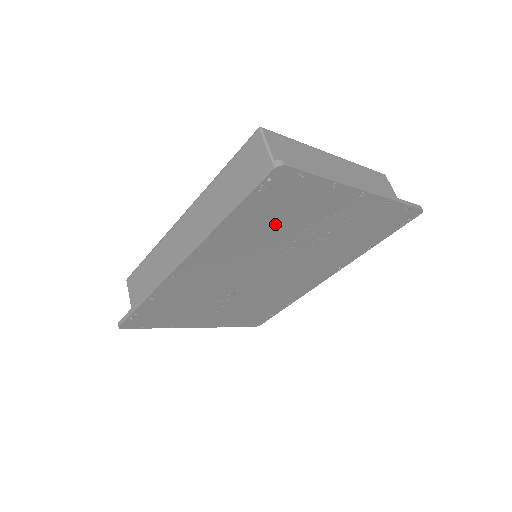
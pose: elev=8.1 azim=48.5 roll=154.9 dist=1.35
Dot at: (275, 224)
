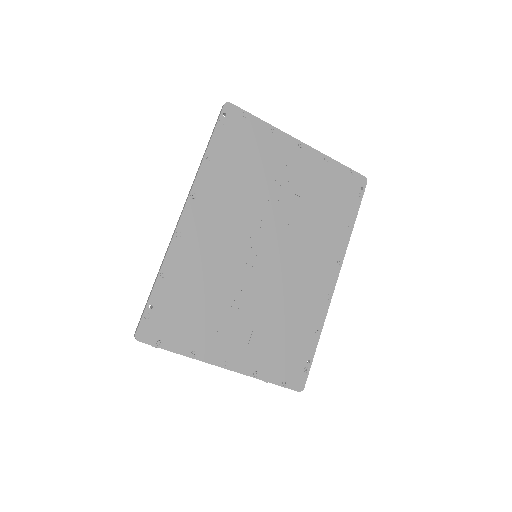
Dot at: (247, 170)
